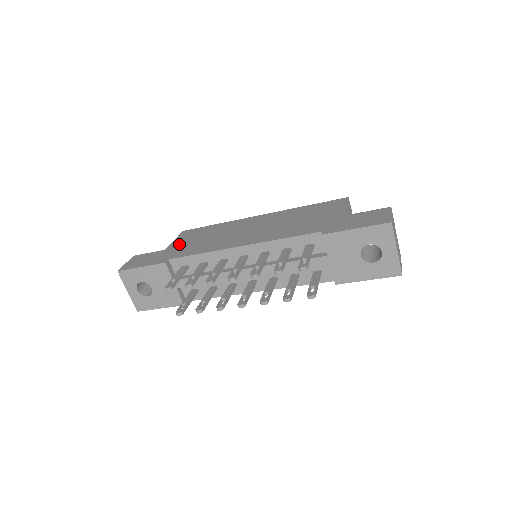
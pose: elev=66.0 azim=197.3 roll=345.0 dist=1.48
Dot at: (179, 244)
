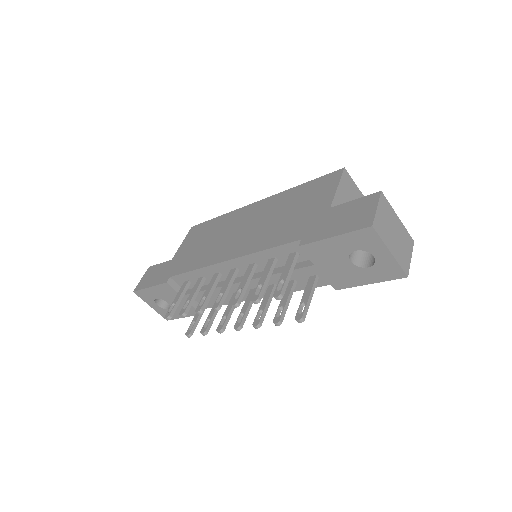
Dot at: (183, 251)
